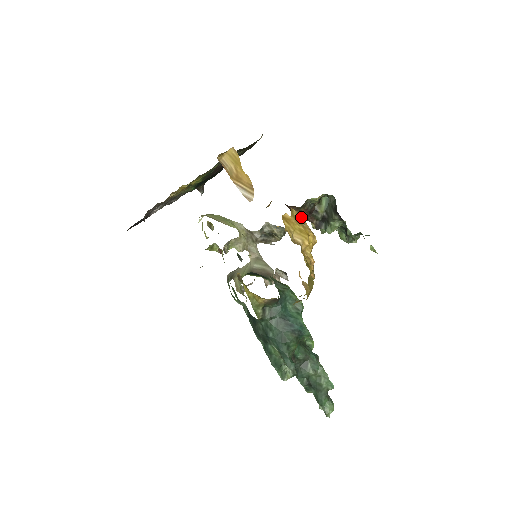
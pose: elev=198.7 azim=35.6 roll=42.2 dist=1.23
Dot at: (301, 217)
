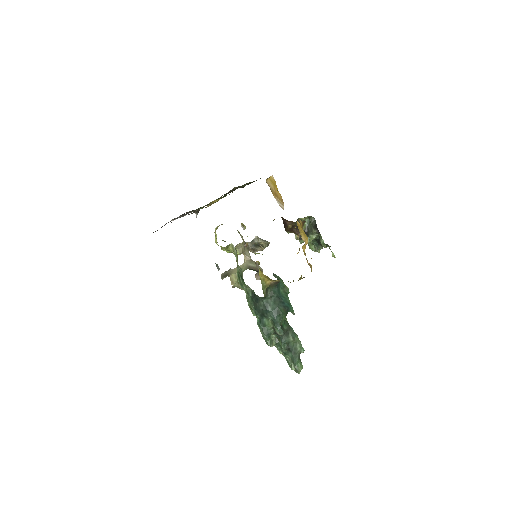
Dot at: occluded
